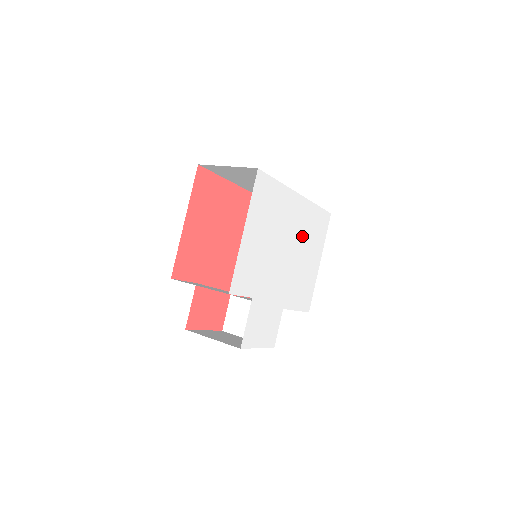
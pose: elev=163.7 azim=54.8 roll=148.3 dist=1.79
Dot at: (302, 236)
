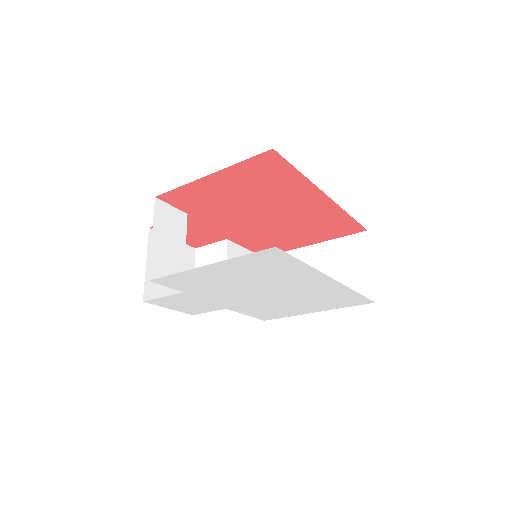
Dot at: (306, 295)
